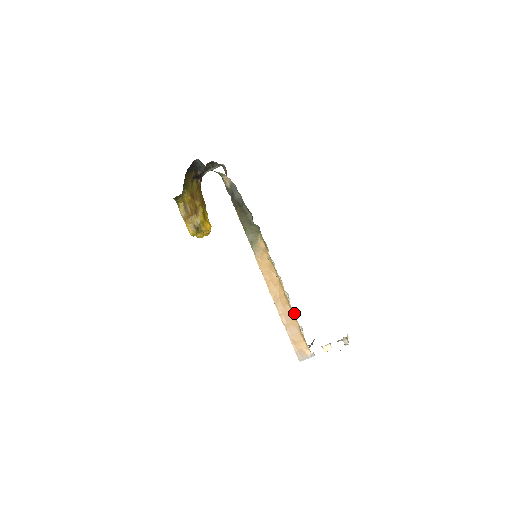
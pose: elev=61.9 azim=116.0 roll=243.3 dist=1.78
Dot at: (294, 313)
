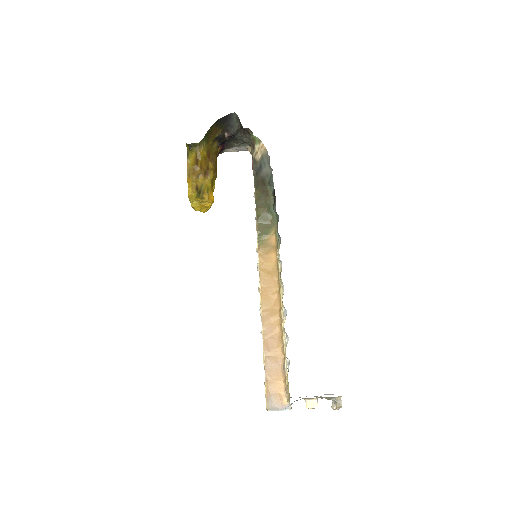
Dot at: (284, 339)
